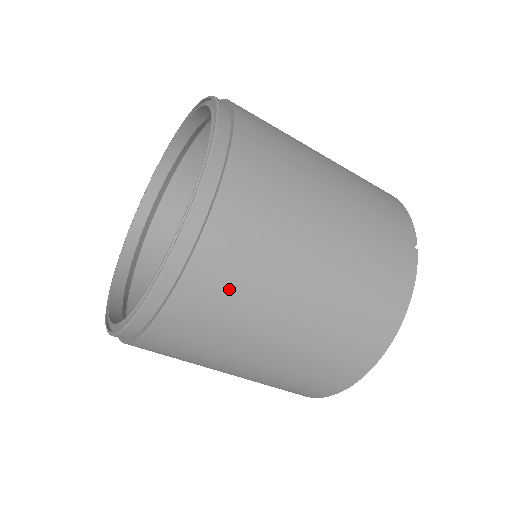
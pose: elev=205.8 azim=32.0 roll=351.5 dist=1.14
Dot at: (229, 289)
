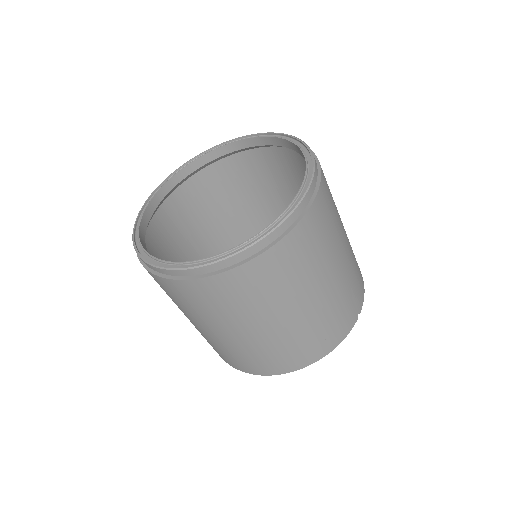
Dot at: (256, 288)
